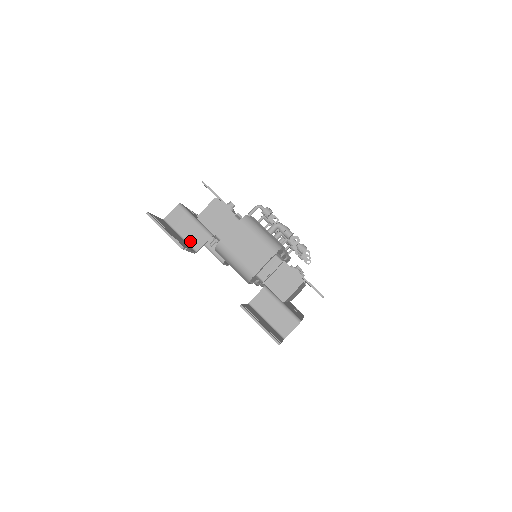
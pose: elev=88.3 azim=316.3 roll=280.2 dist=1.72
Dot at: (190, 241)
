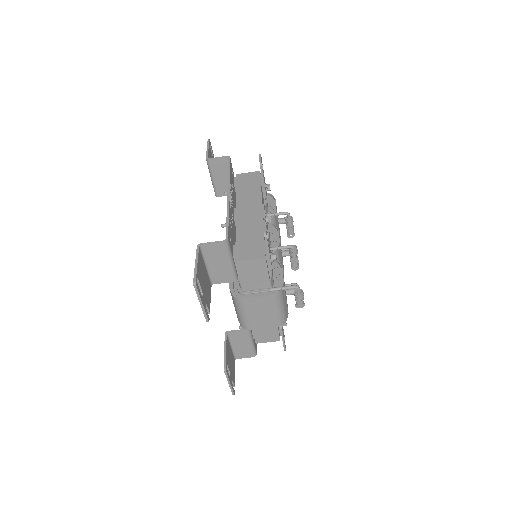
Dot at: (213, 274)
